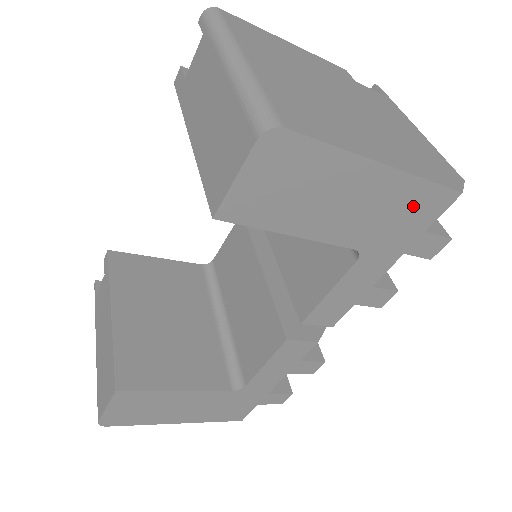
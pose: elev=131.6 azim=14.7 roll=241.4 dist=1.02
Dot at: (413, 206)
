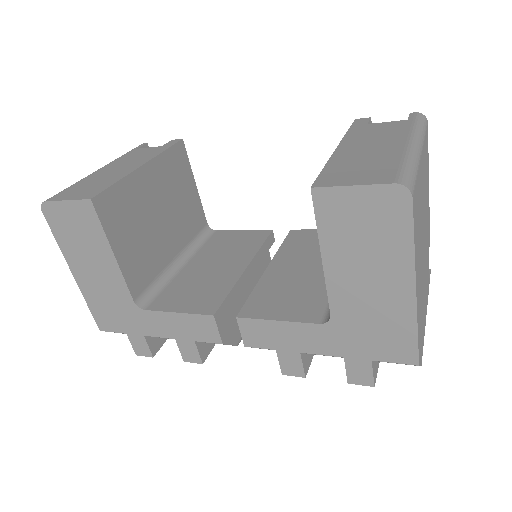
Dot at: (390, 335)
